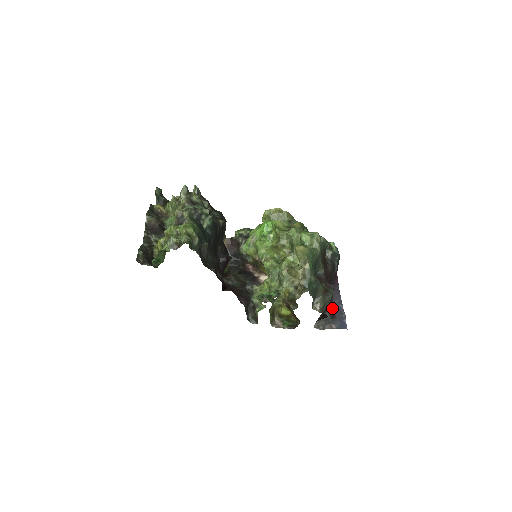
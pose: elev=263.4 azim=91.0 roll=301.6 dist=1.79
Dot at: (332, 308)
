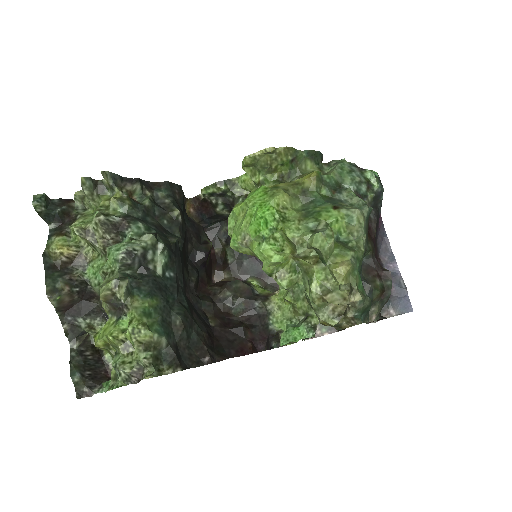
Dot at: occluded
